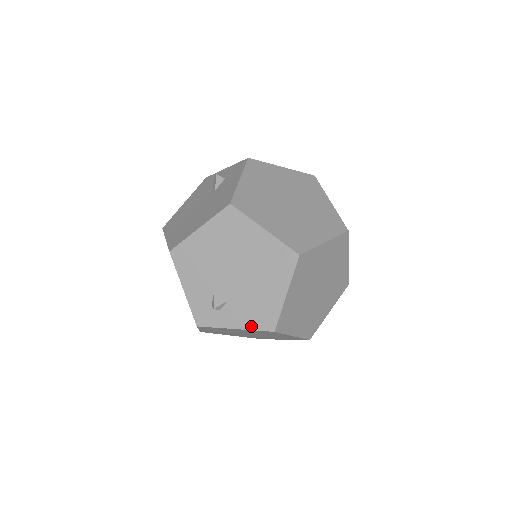
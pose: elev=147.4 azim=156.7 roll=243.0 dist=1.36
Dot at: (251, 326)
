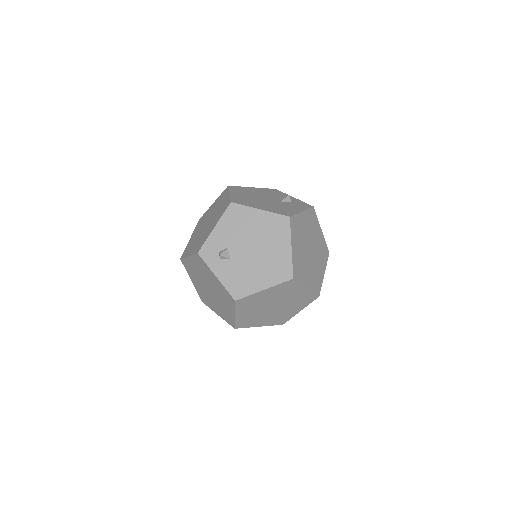
Dot at: (227, 285)
